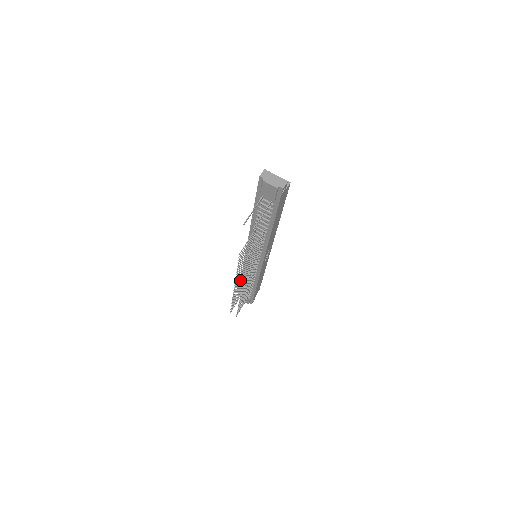
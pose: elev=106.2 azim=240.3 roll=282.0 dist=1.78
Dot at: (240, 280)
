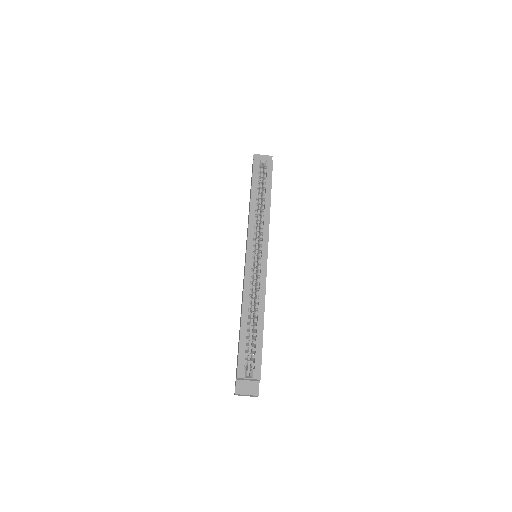
Dot at: occluded
